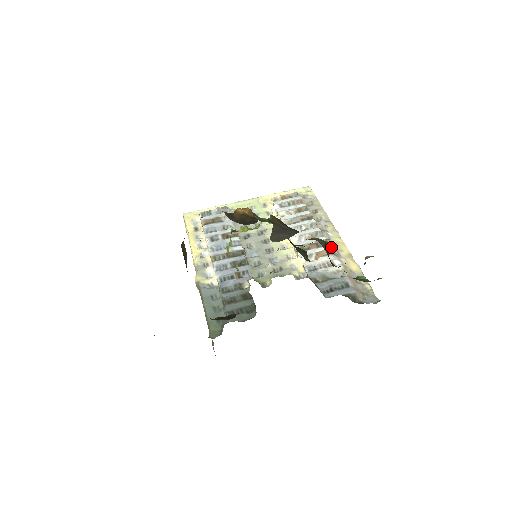
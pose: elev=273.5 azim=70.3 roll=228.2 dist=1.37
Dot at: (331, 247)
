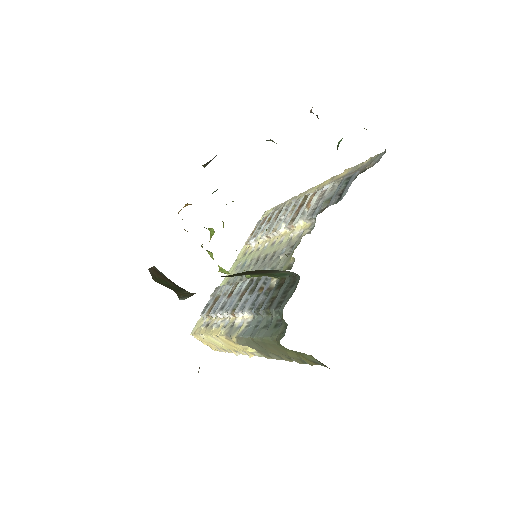
Dot at: occluded
